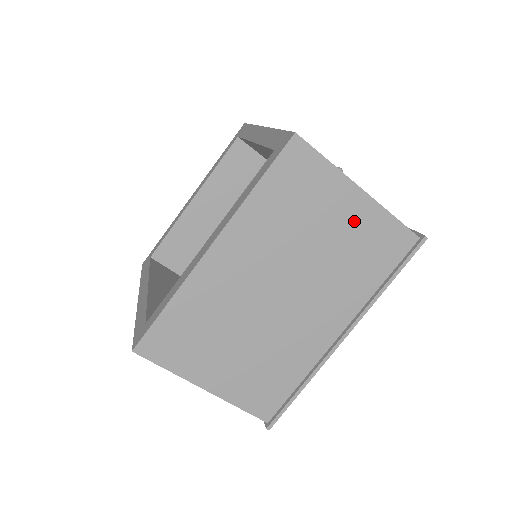
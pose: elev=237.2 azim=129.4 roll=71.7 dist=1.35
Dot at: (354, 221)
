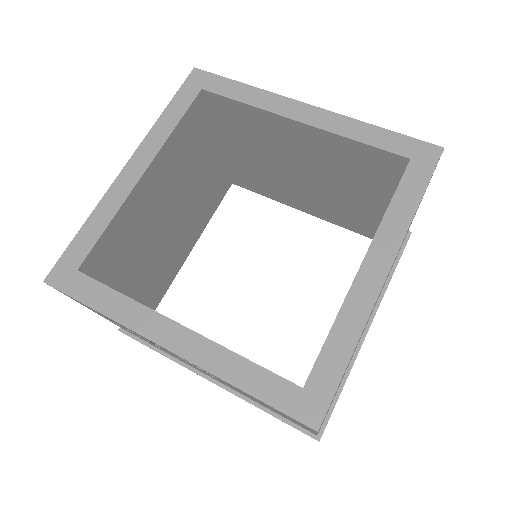
Dot at: occluded
